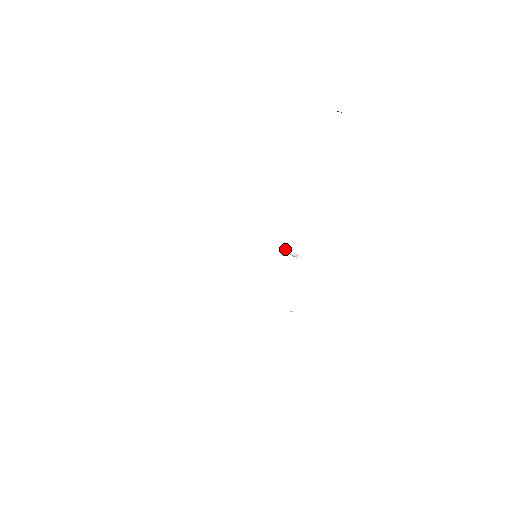
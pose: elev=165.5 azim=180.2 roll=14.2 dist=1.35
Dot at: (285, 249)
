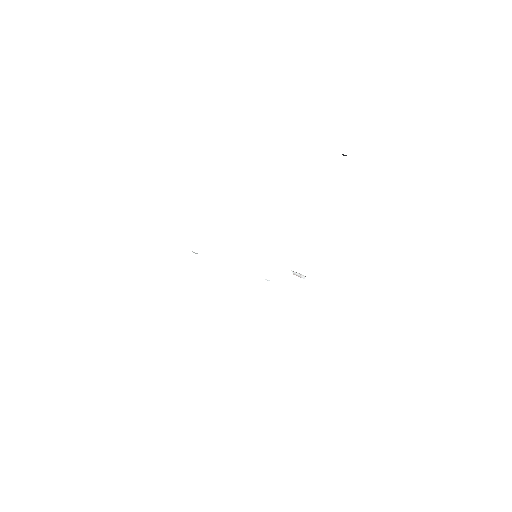
Dot at: occluded
